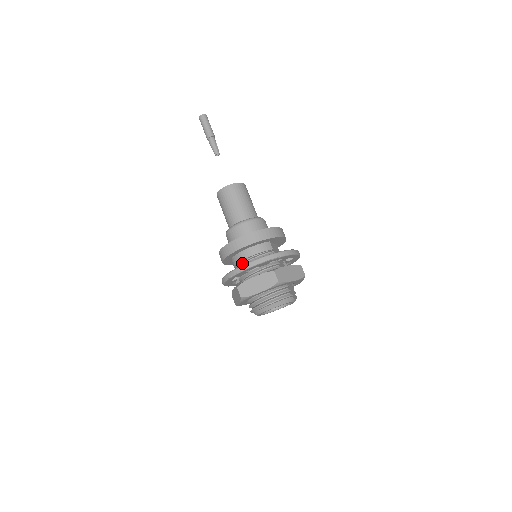
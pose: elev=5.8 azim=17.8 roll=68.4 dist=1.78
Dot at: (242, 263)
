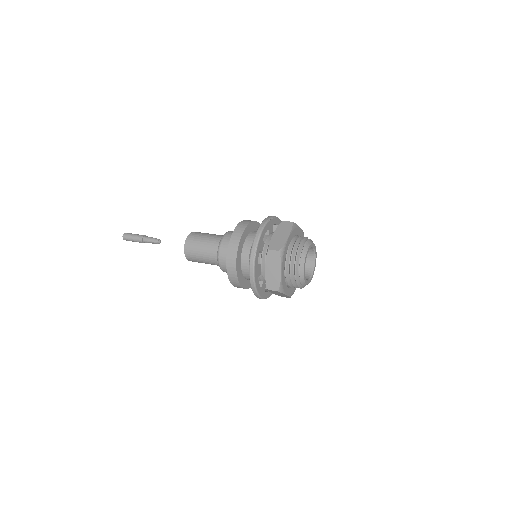
Dot at: occluded
